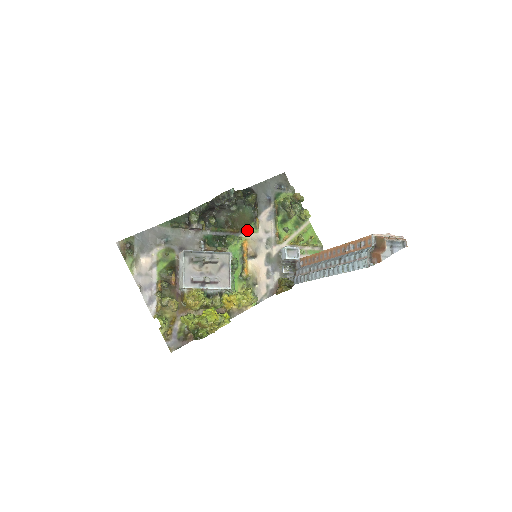
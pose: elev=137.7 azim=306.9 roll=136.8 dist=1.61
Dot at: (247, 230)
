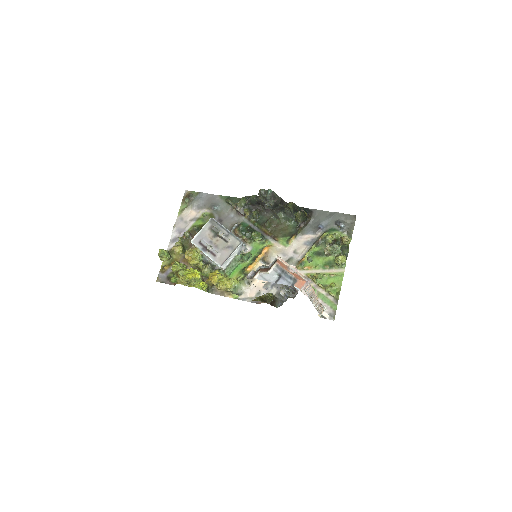
Dot at: (279, 239)
